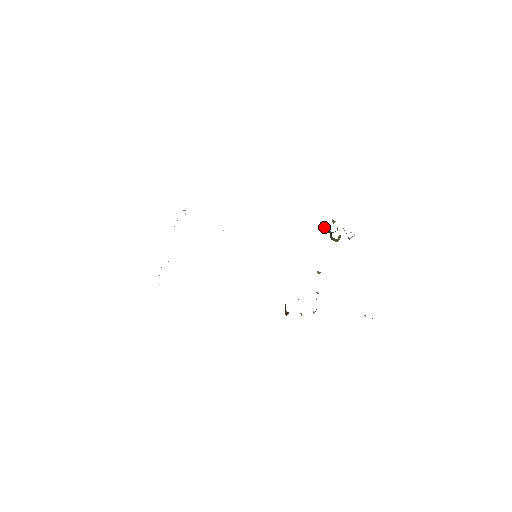
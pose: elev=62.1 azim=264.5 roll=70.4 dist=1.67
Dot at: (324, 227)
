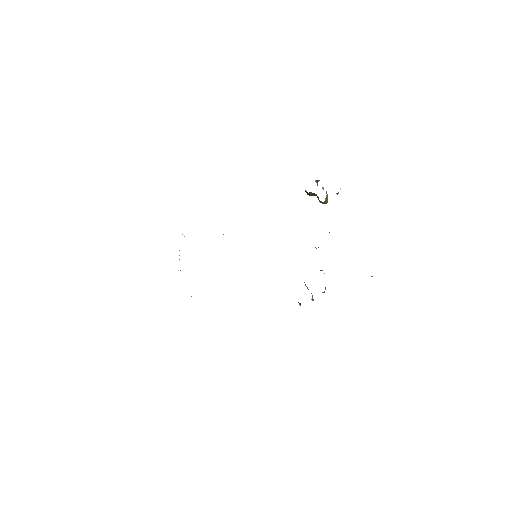
Dot at: (309, 193)
